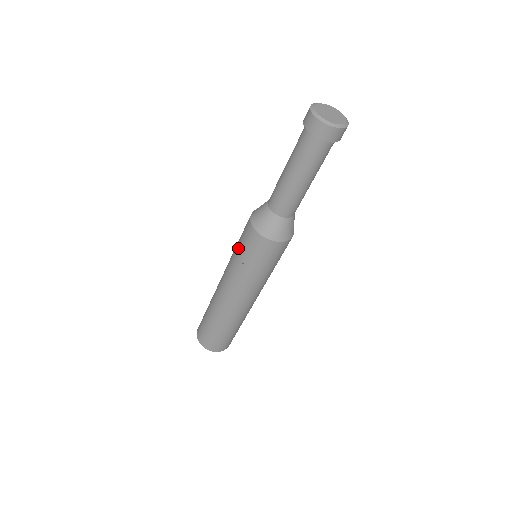
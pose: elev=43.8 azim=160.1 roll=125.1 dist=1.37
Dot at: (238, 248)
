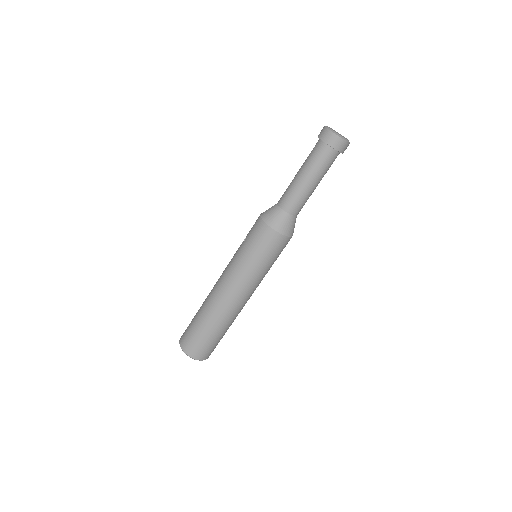
Dot at: occluded
